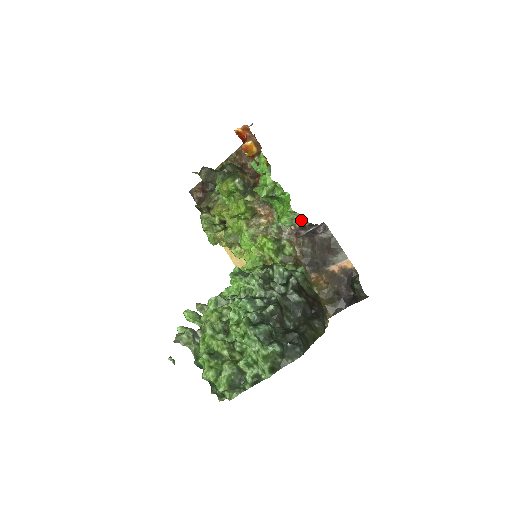
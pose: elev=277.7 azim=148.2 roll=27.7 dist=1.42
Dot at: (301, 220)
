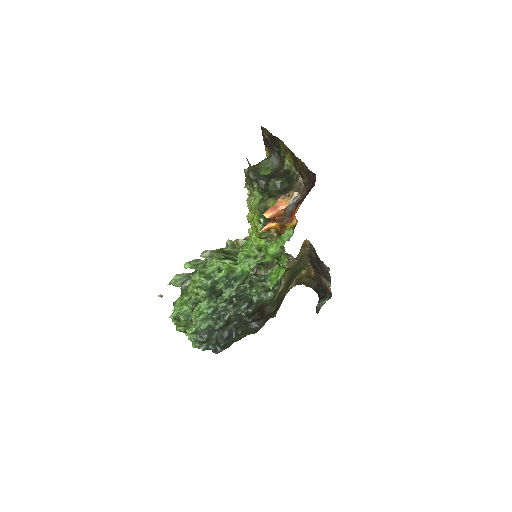
Dot at: occluded
